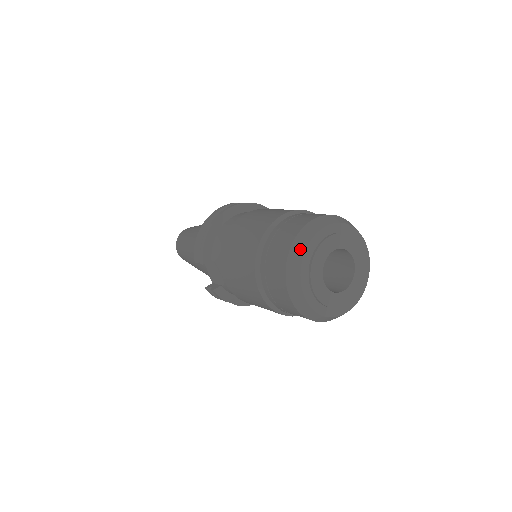
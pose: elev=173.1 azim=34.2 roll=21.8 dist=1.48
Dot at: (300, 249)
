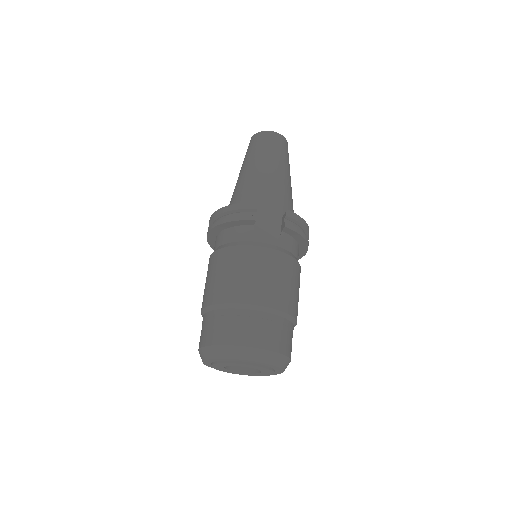
Dot at: occluded
